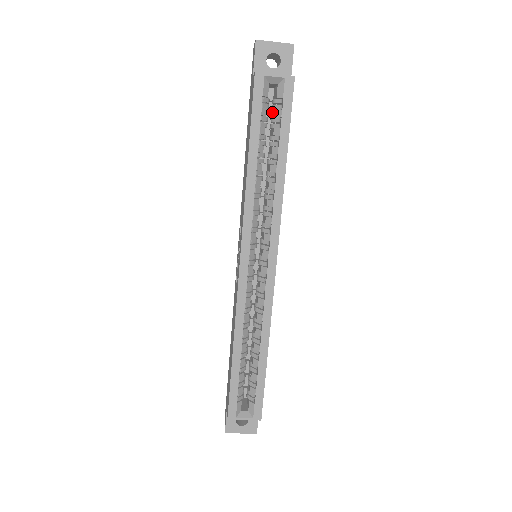
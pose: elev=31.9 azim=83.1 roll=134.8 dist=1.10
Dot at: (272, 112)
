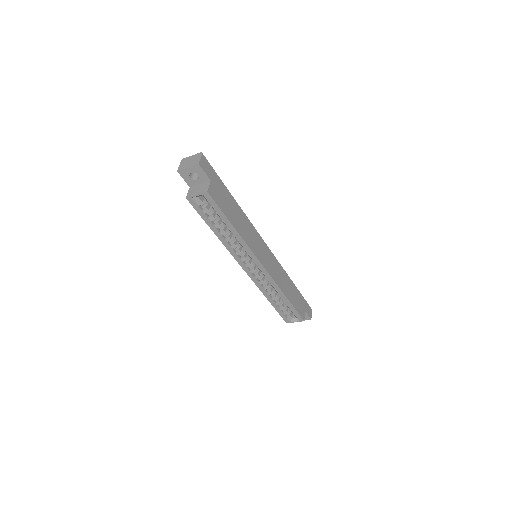
Dot at: occluded
